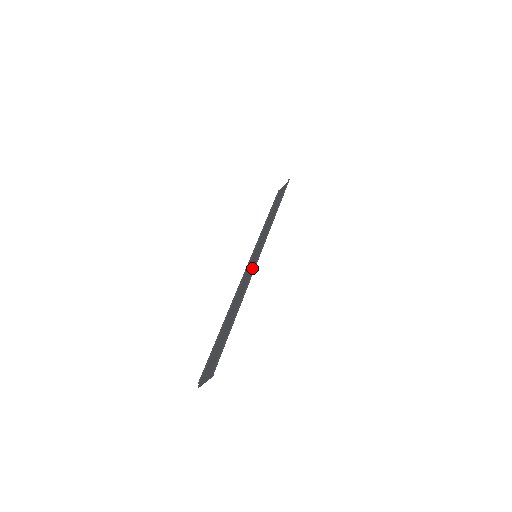
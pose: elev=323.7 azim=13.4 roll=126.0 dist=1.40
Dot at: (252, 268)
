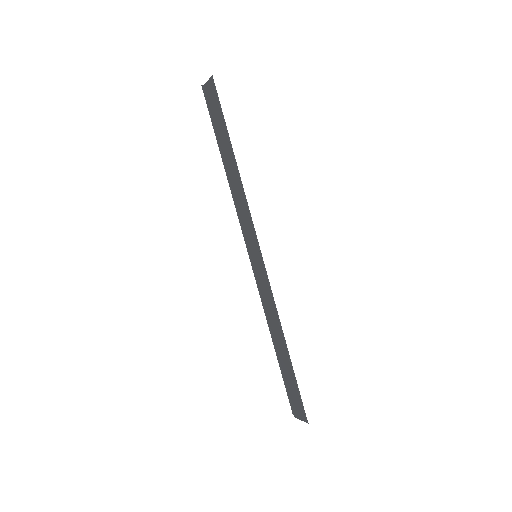
Dot at: (265, 282)
